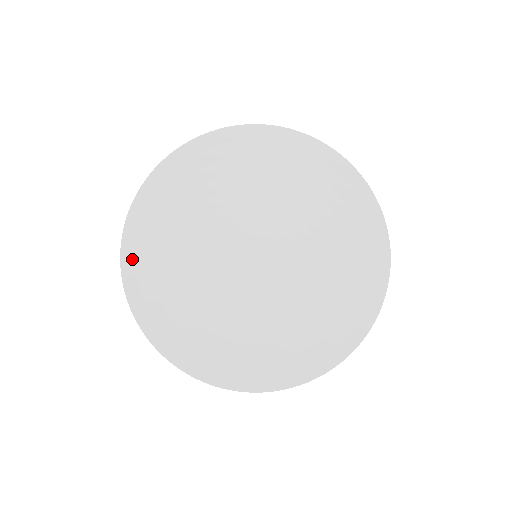
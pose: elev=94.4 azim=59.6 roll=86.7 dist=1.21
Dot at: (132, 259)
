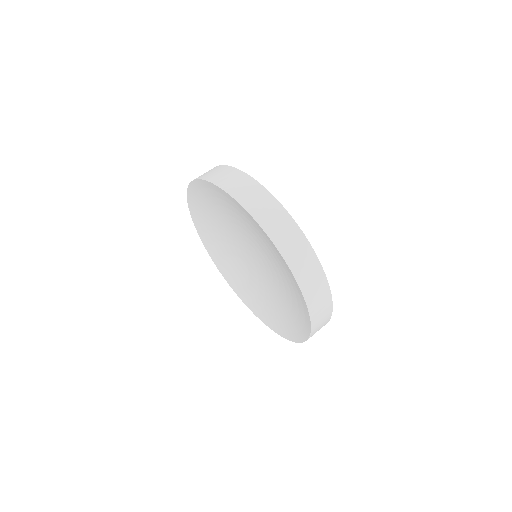
Dot at: (193, 195)
